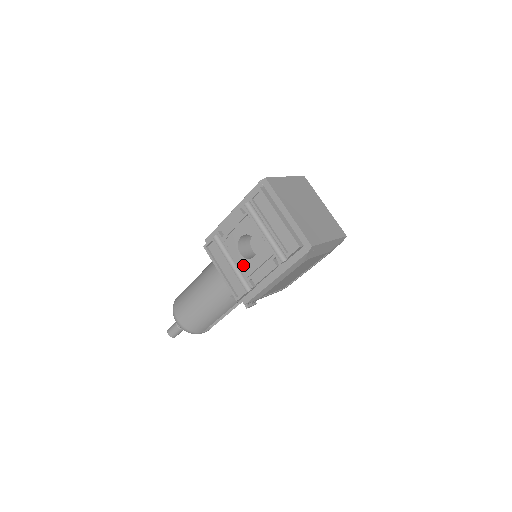
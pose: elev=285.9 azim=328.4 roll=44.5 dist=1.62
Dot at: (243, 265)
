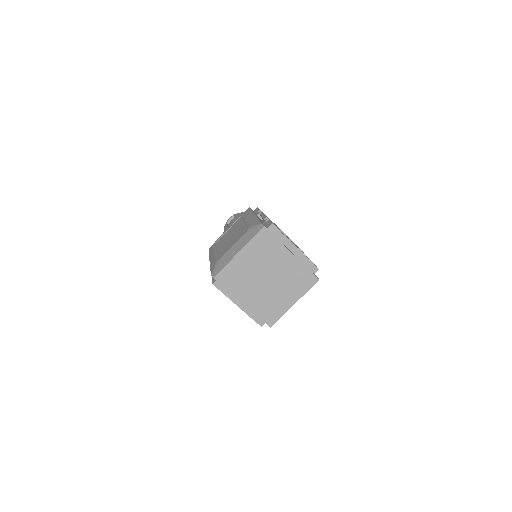
Dot at: occluded
